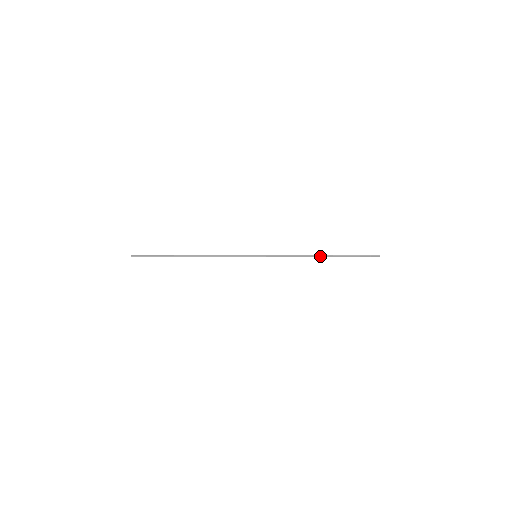
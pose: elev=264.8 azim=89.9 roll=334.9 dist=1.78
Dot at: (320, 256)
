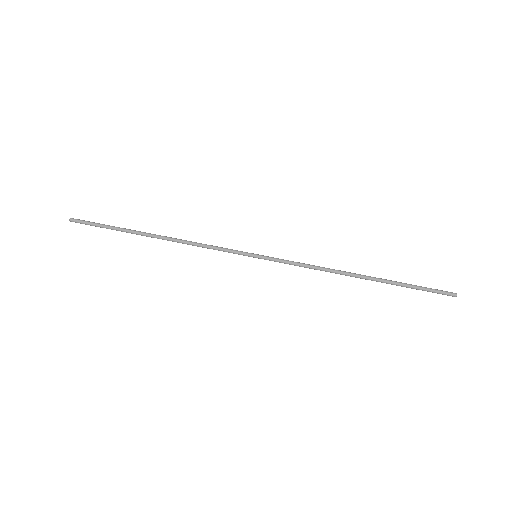
Dot at: (358, 276)
